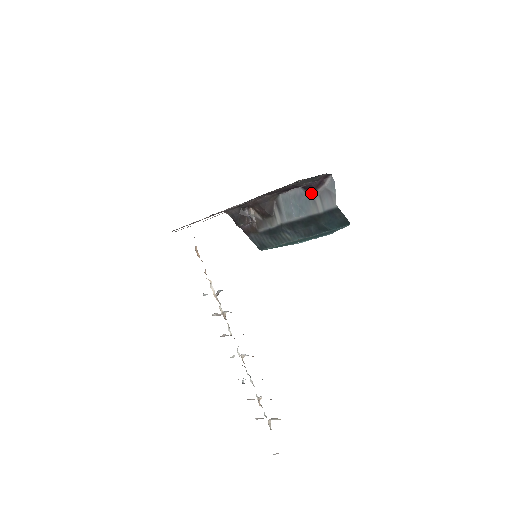
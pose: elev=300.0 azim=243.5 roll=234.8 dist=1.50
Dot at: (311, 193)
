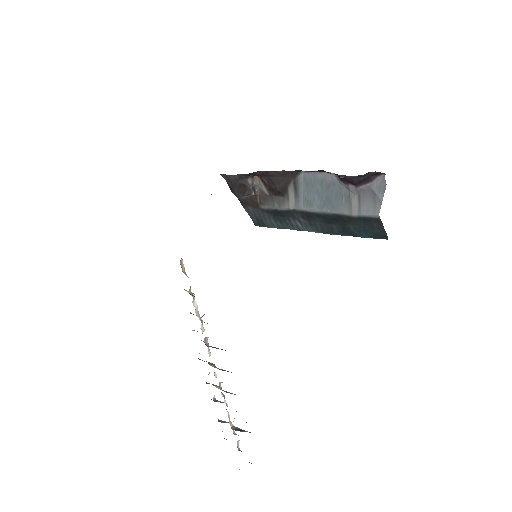
Dot at: (348, 187)
